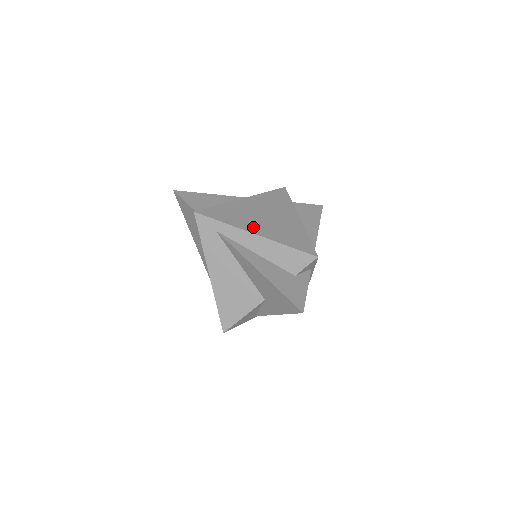
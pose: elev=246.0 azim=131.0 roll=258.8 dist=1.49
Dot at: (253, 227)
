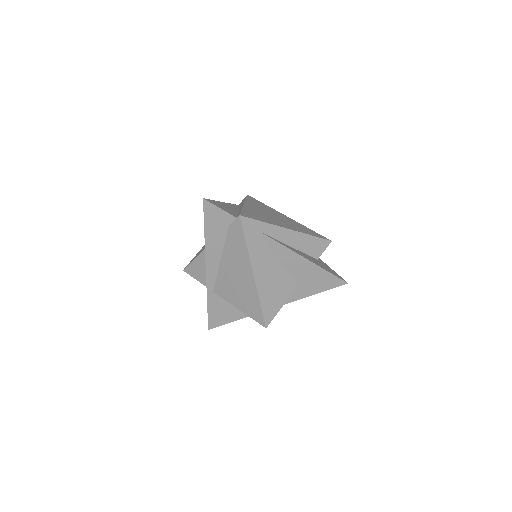
Dot at: (281, 224)
